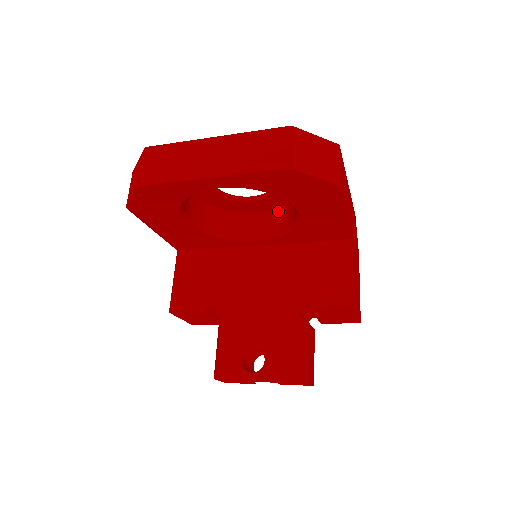
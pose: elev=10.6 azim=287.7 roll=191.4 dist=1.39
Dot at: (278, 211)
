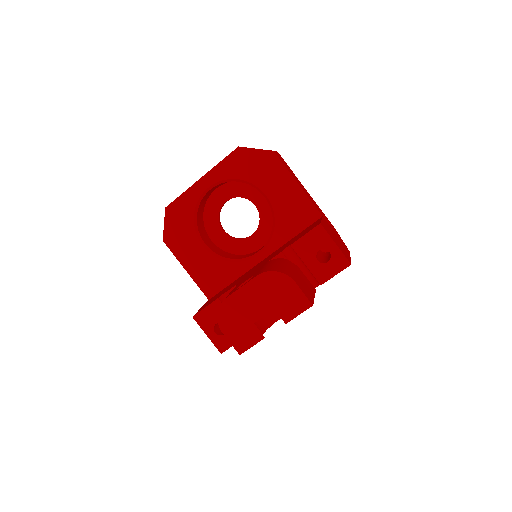
Dot at: occluded
